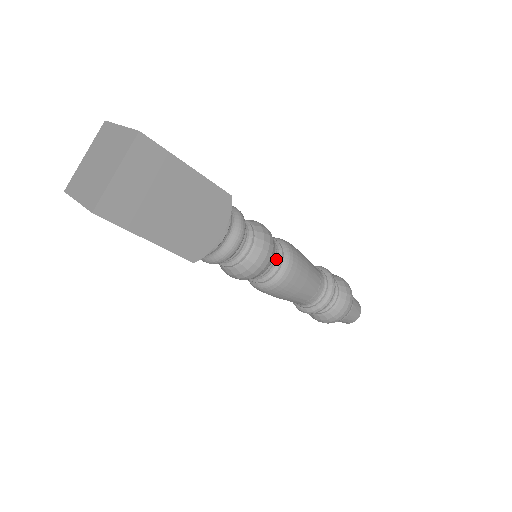
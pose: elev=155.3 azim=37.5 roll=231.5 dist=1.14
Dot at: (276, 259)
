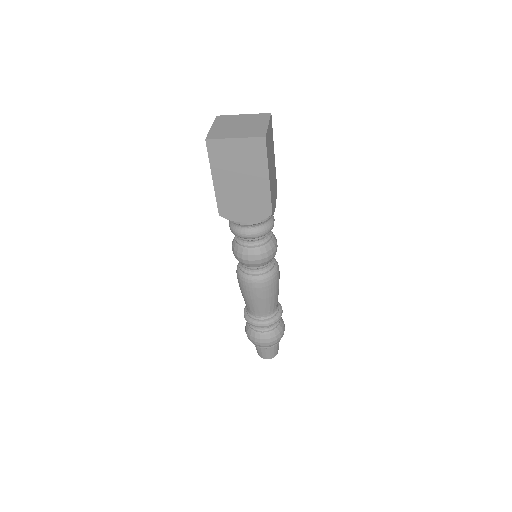
Dot at: occluded
